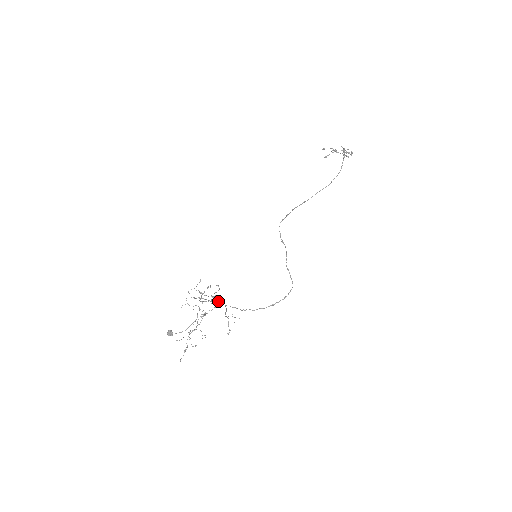
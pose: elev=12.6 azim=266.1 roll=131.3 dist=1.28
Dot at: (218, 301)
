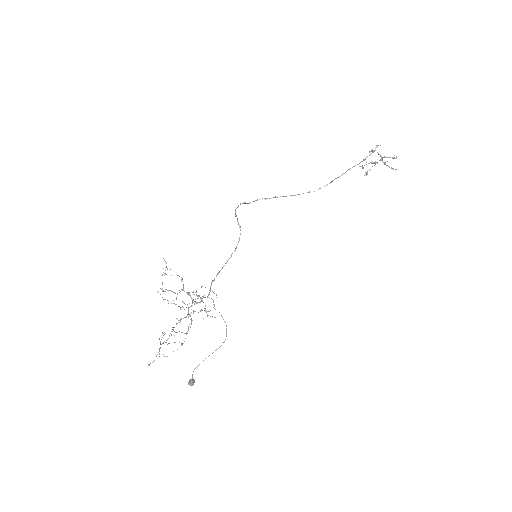
Dot at: (181, 279)
